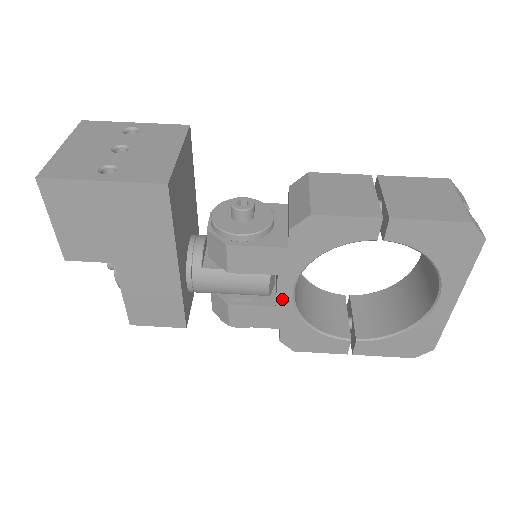
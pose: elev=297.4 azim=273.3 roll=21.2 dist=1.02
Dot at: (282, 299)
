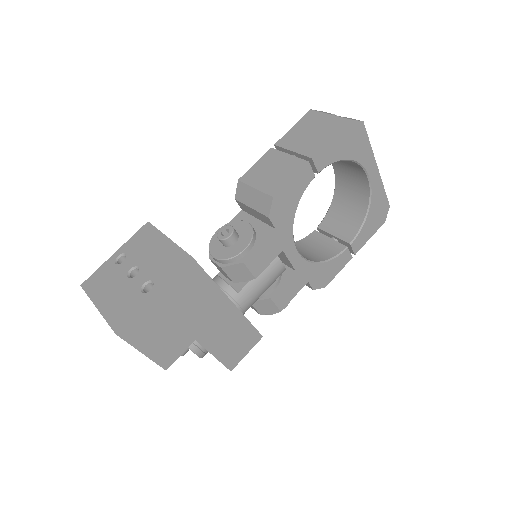
Dot at: (295, 263)
